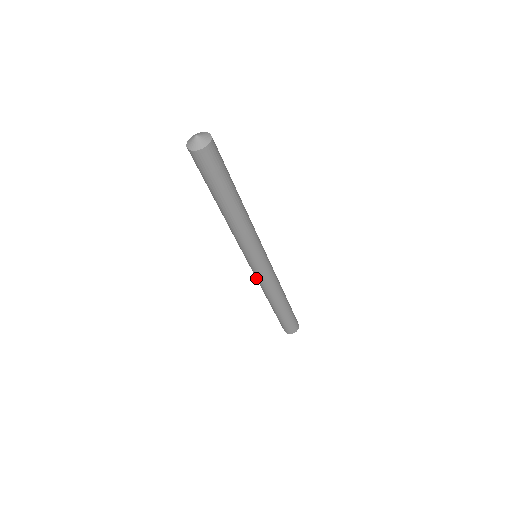
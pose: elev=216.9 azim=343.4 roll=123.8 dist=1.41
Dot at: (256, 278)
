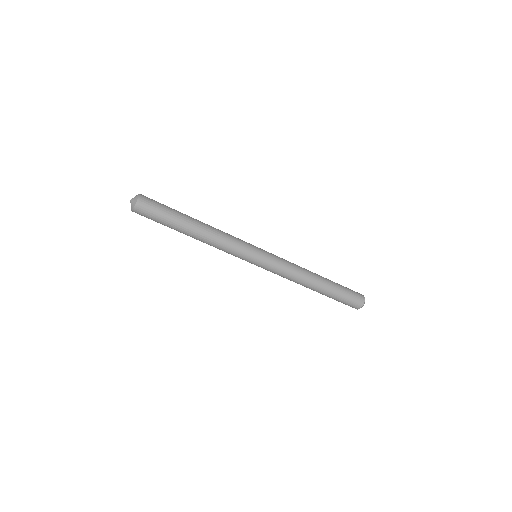
Dot at: occluded
